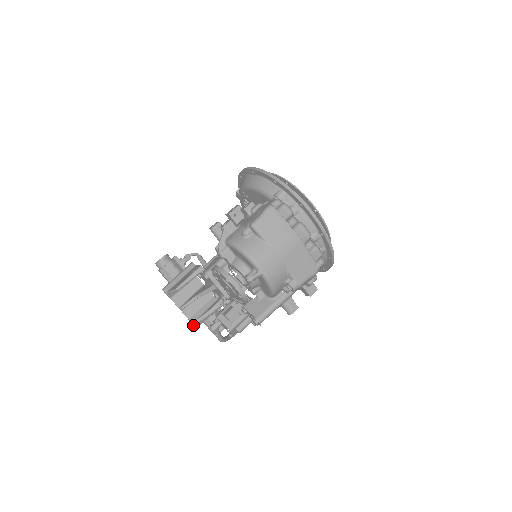
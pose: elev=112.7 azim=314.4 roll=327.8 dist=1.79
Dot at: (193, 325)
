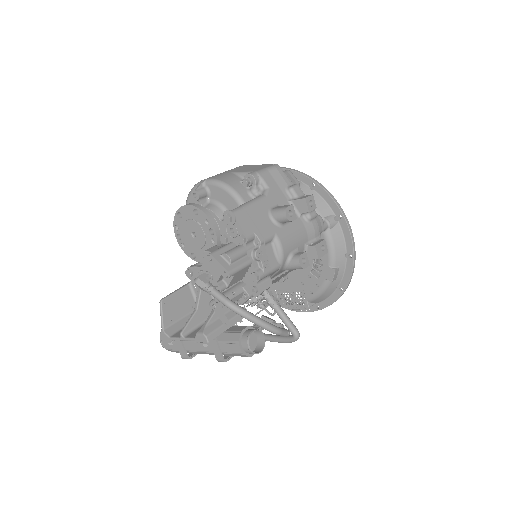
Dot at: (204, 343)
